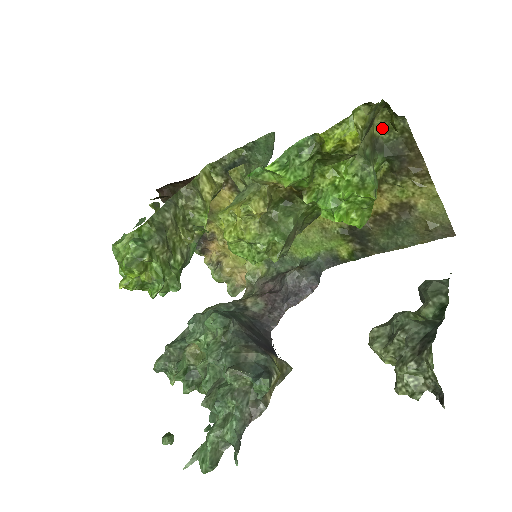
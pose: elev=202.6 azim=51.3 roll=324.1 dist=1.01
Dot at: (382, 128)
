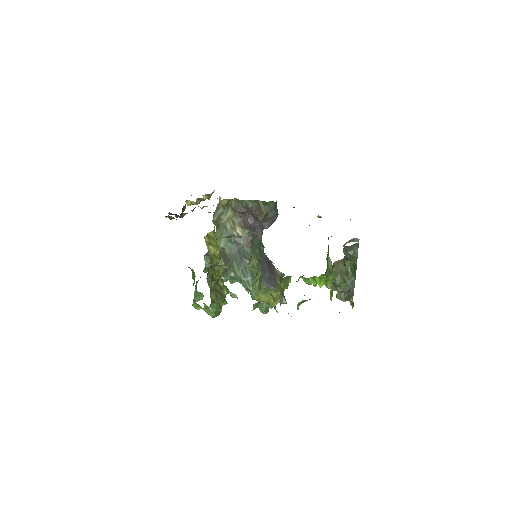
Dot at: occluded
